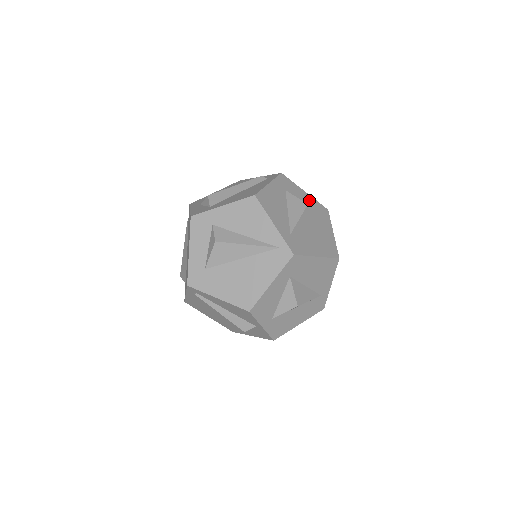
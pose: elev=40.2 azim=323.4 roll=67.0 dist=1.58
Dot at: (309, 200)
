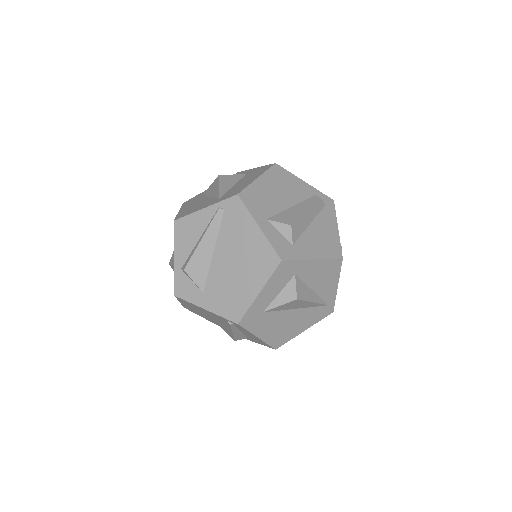
Dot at: occluded
